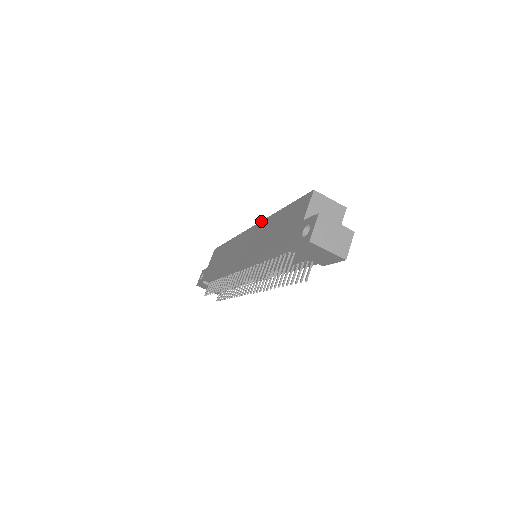
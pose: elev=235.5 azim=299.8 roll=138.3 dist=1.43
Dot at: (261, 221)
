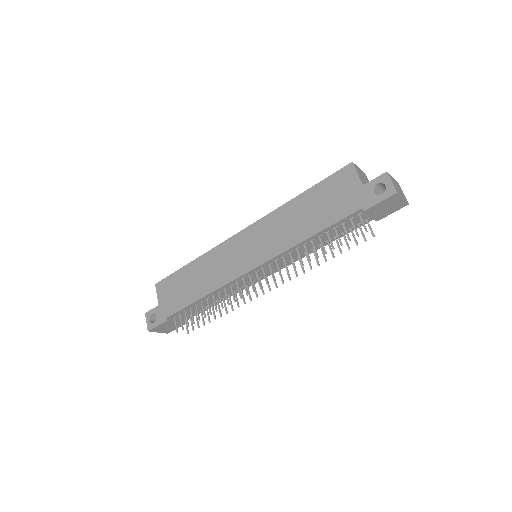
Dot at: (262, 218)
